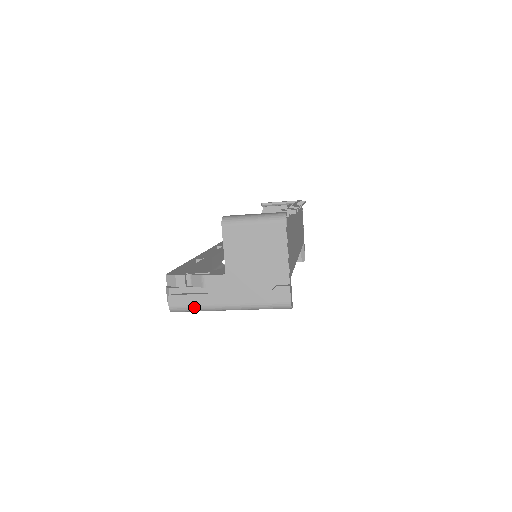
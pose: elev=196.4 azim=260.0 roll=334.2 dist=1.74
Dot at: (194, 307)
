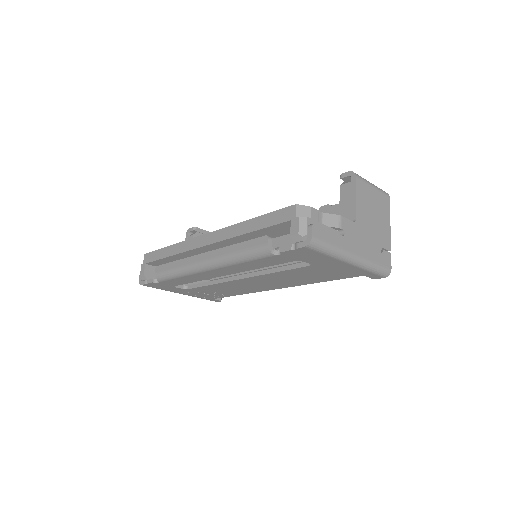
Dot at: (331, 246)
